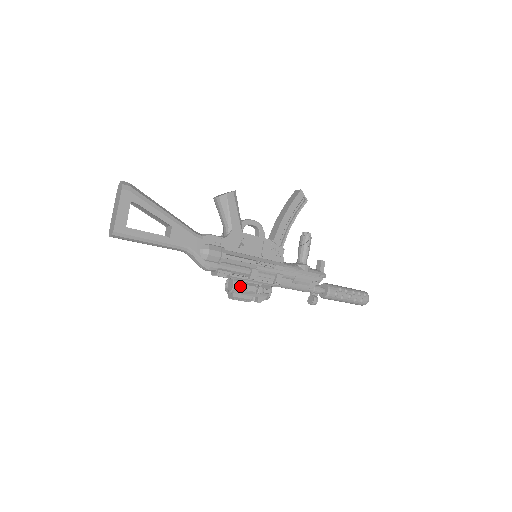
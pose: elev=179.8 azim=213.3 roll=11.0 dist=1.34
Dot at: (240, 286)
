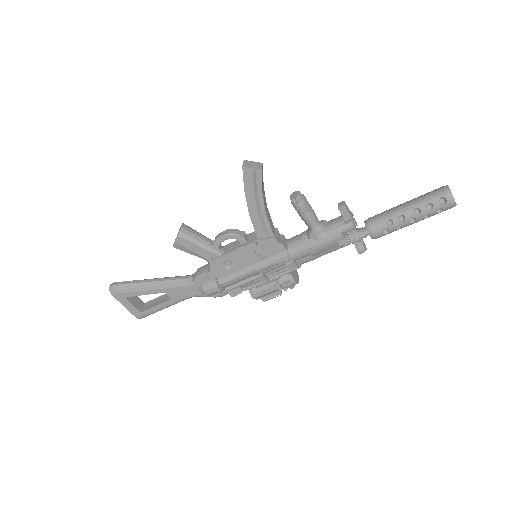
Dot at: (258, 294)
